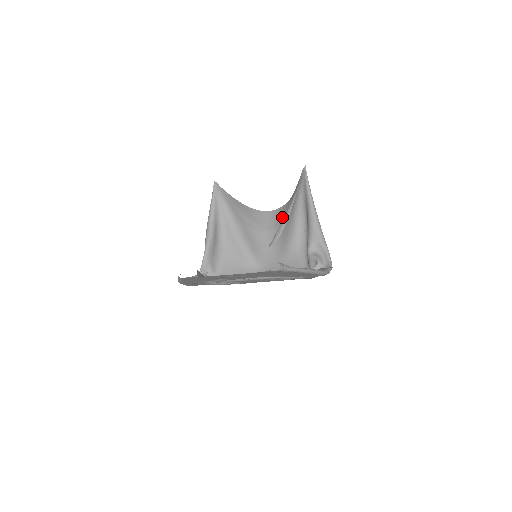
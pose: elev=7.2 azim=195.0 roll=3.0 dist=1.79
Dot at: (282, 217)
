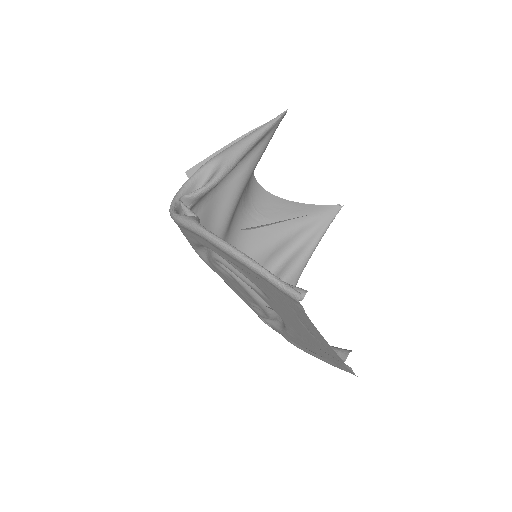
Dot at: (268, 209)
